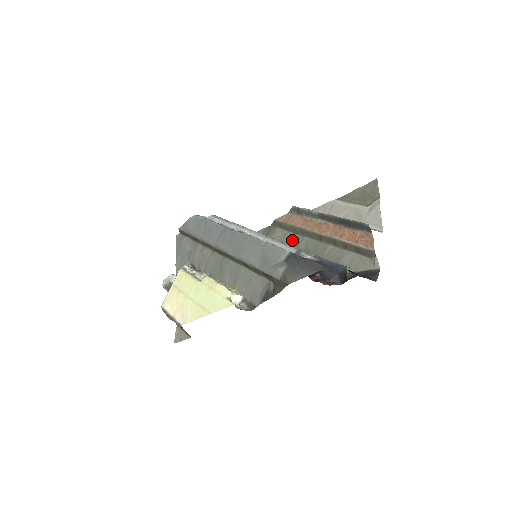
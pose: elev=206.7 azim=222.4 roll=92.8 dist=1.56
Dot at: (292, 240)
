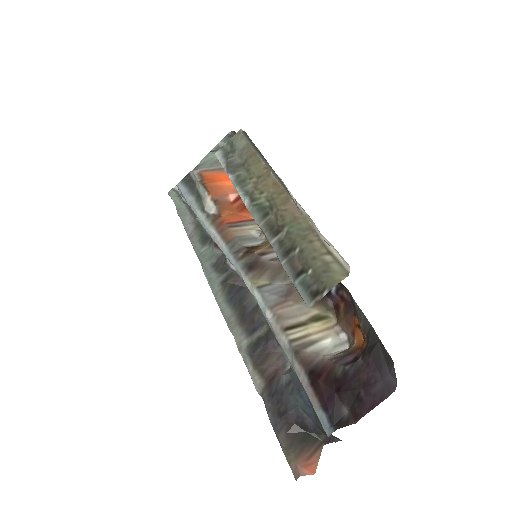
Dot at: occluded
